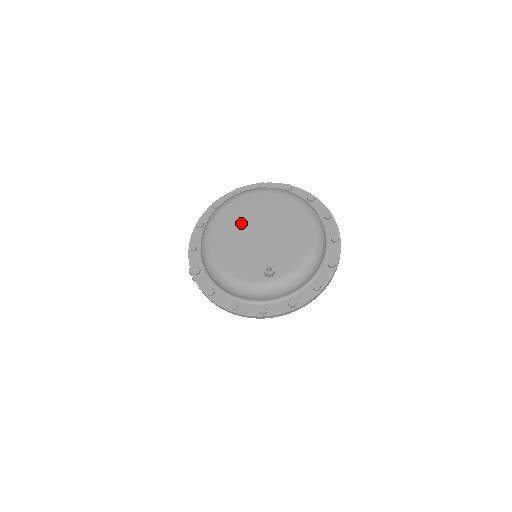
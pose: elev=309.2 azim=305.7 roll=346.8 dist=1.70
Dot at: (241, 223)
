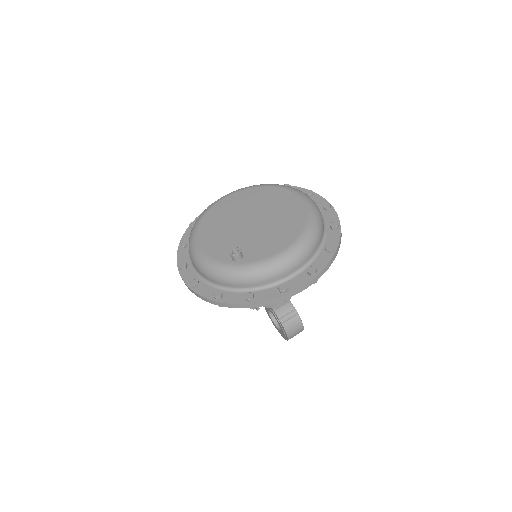
Dot at: (240, 209)
